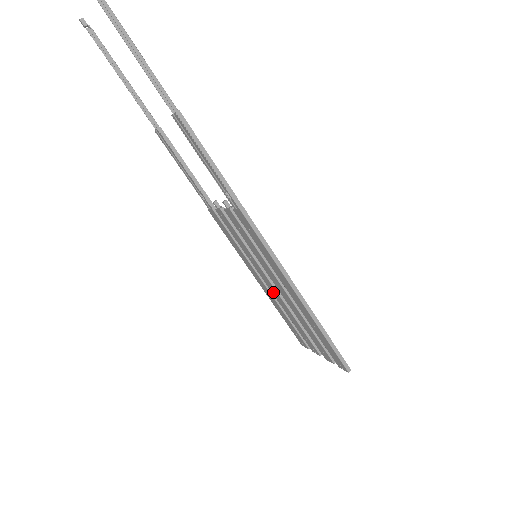
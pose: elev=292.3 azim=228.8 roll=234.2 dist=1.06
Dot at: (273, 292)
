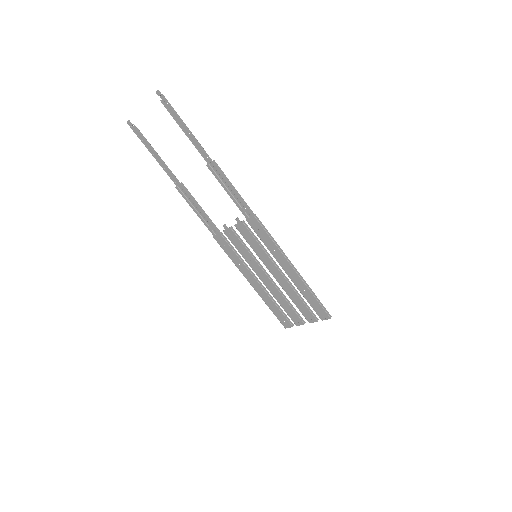
Dot at: (267, 284)
